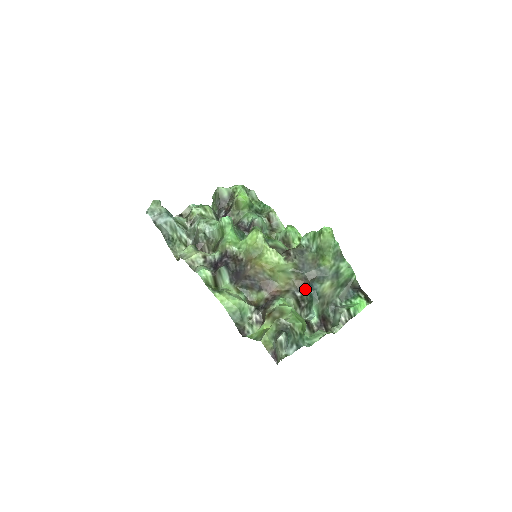
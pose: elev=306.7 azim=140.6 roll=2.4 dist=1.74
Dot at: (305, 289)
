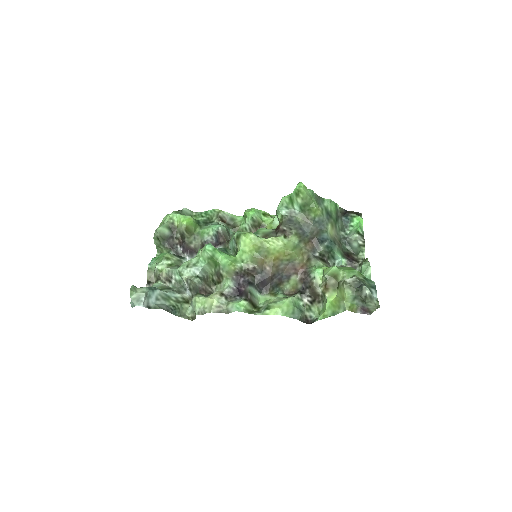
Dot at: (318, 246)
